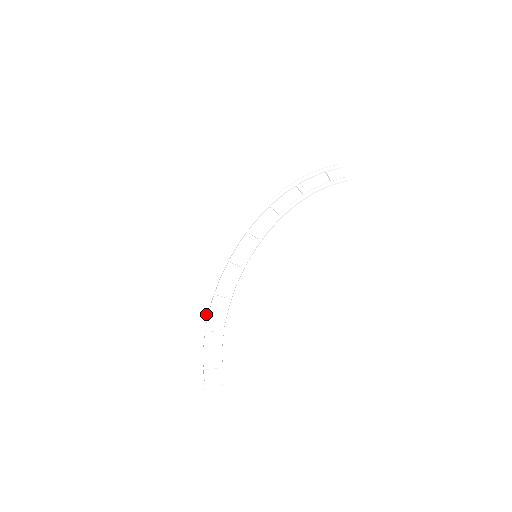
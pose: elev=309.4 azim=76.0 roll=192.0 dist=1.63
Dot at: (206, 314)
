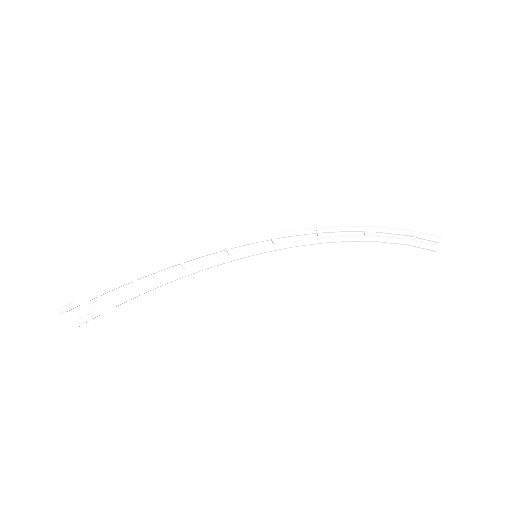
Dot at: (151, 268)
